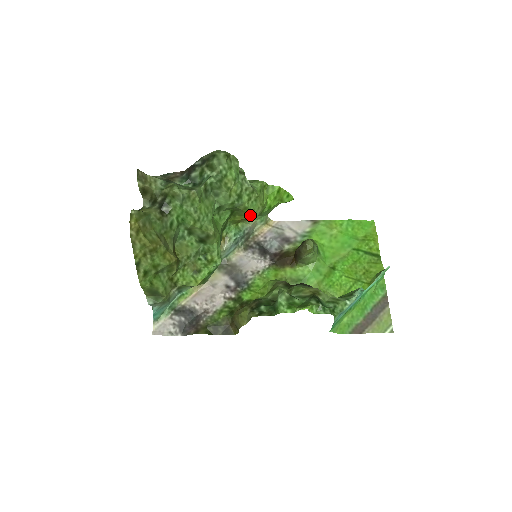
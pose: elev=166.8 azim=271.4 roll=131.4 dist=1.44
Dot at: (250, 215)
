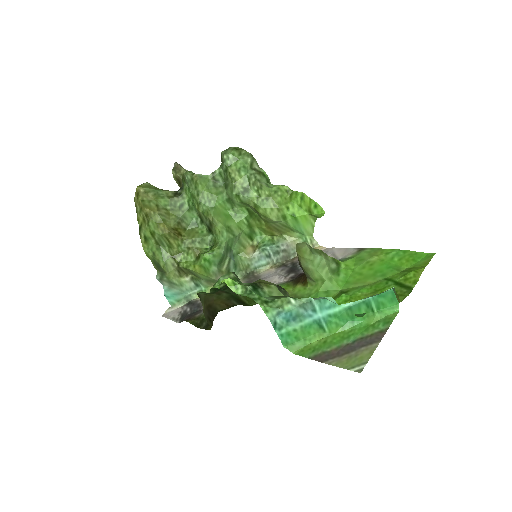
Dot at: (265, 217)
